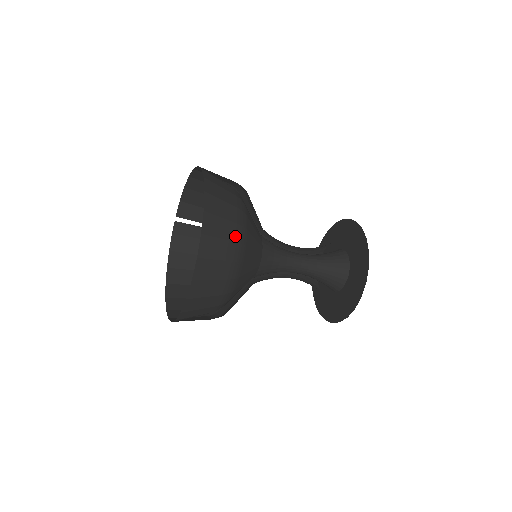
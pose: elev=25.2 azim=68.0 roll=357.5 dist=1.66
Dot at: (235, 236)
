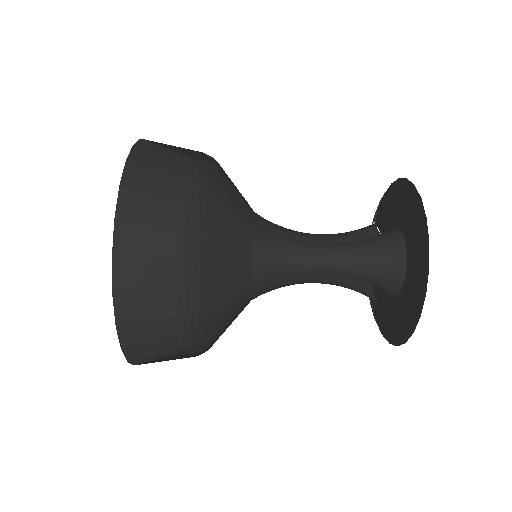
Dot at: (178, 250)
